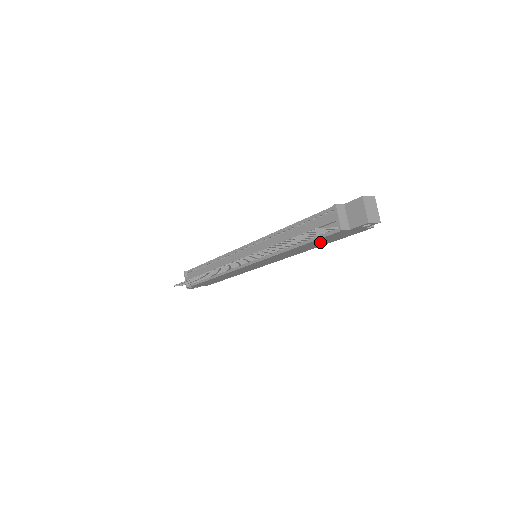
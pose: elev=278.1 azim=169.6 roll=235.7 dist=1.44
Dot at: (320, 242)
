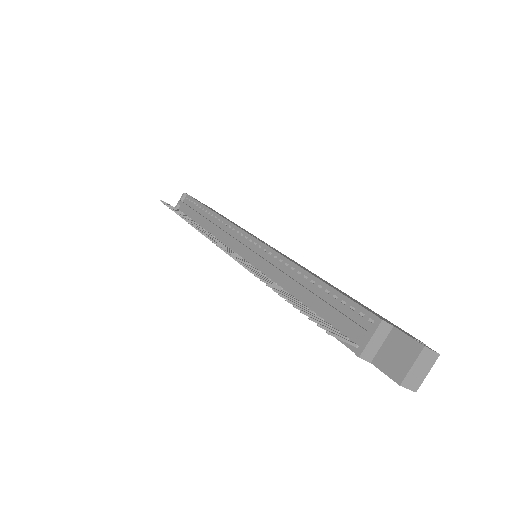
Dot at: occluded
